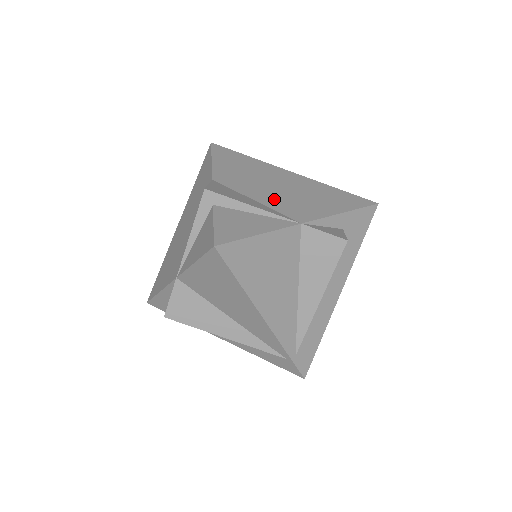
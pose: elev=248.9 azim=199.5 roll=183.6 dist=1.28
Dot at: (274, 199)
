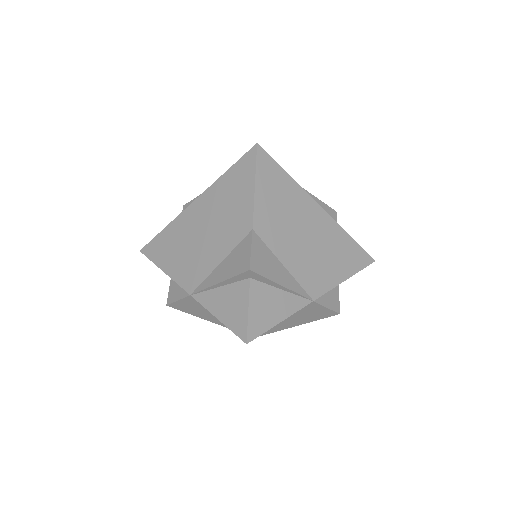
Dot at: (300, 262)
